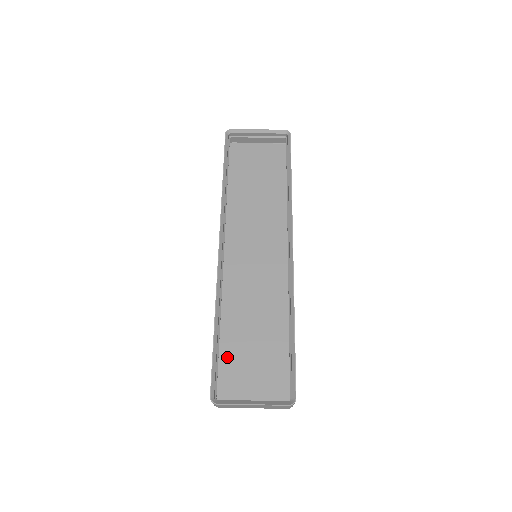
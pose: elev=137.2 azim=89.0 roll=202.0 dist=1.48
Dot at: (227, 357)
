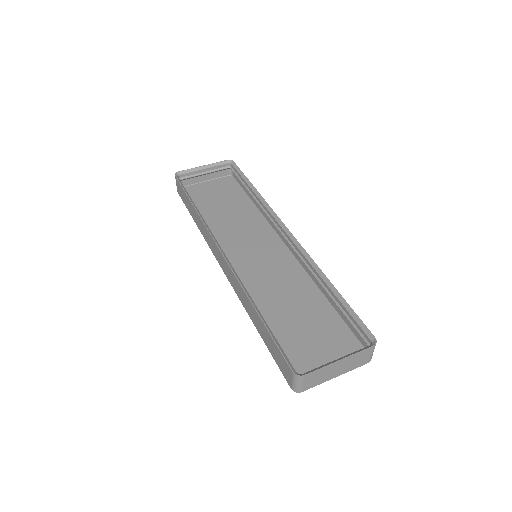
Dot at: (281, 344)
